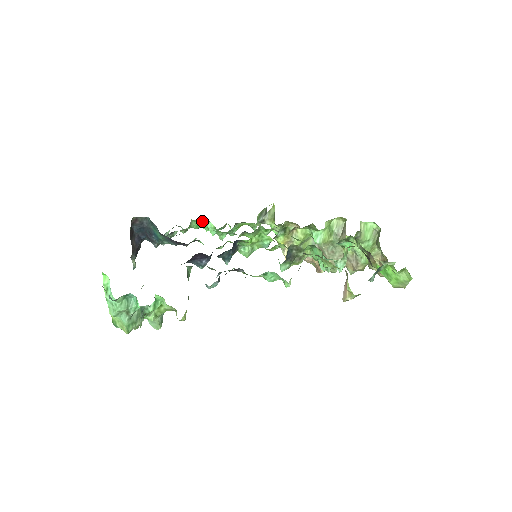
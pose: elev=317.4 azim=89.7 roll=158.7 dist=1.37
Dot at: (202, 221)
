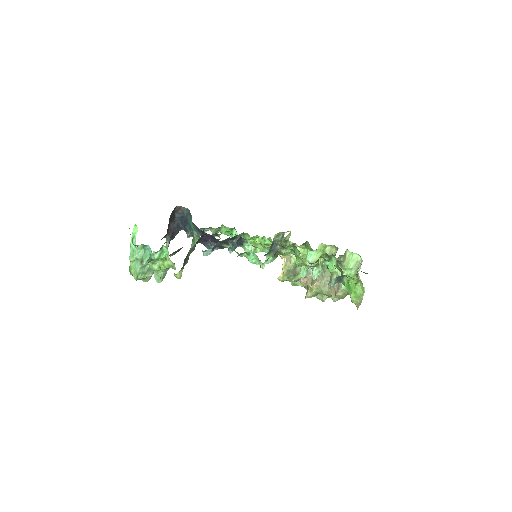
Dot at: (230, 228)
